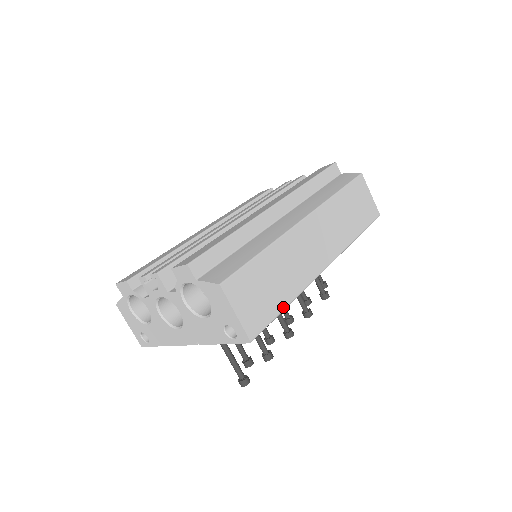
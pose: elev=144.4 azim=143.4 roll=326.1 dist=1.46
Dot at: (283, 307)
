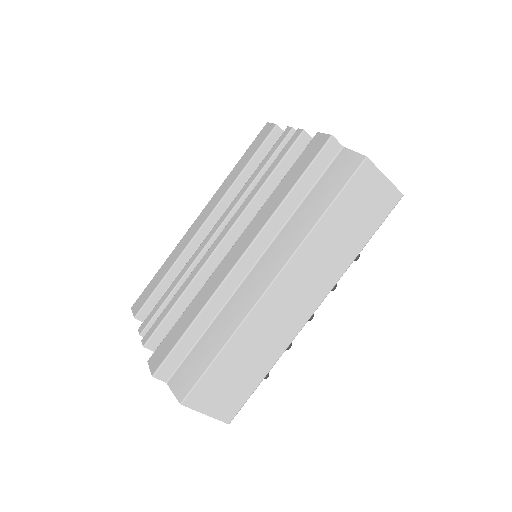
Dot at: (260, 380)
